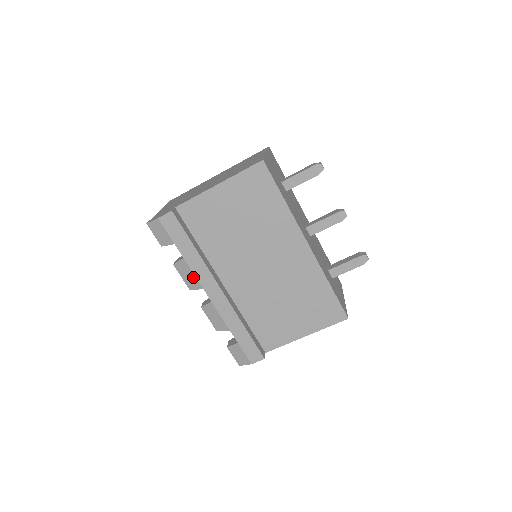
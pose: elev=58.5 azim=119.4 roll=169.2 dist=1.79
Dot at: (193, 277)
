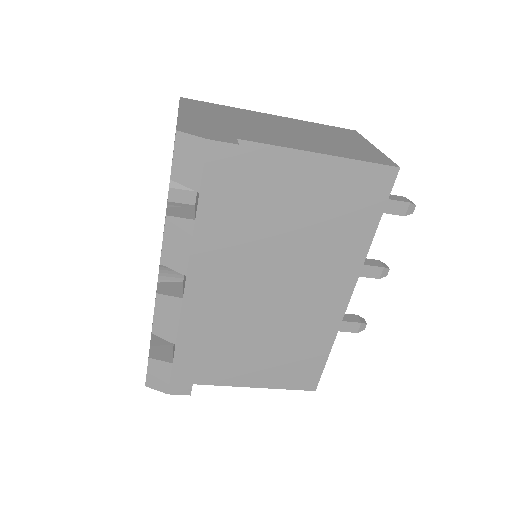
Dot at: (185, 252)
